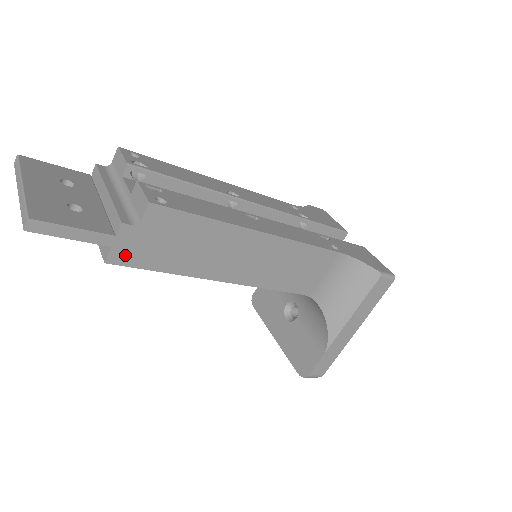
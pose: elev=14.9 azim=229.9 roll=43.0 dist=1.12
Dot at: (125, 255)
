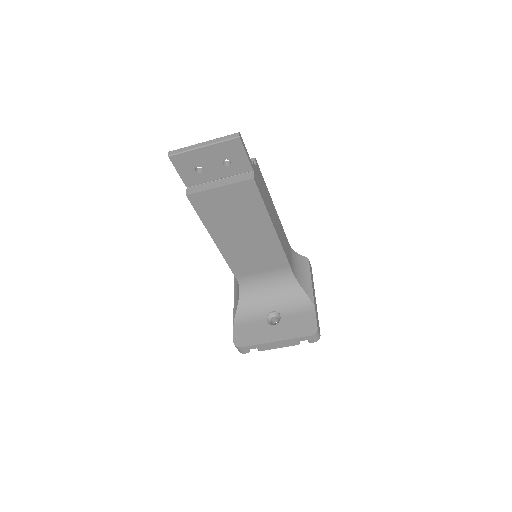
Dot at: (256, 180)
